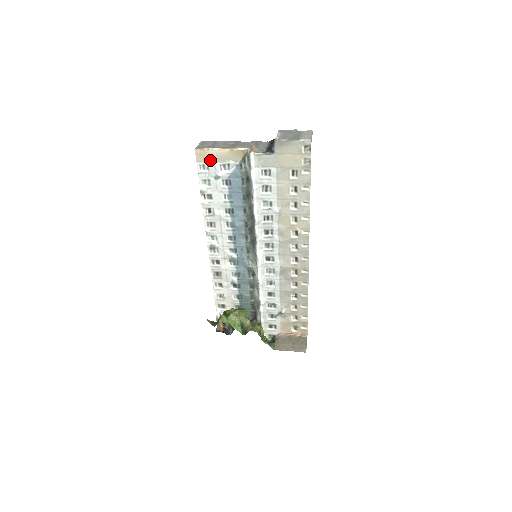
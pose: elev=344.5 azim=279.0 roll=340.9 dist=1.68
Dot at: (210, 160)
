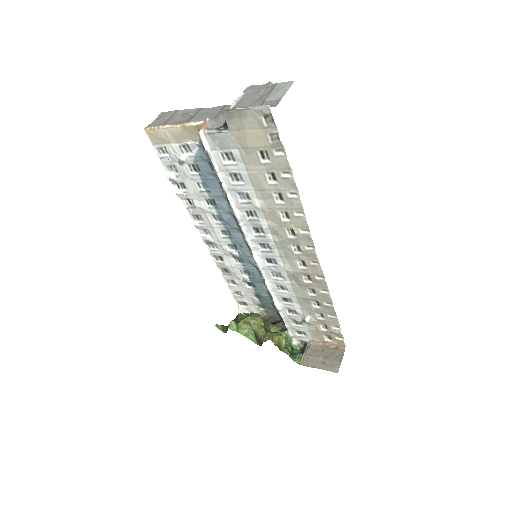
Dot at: (166, 141)
